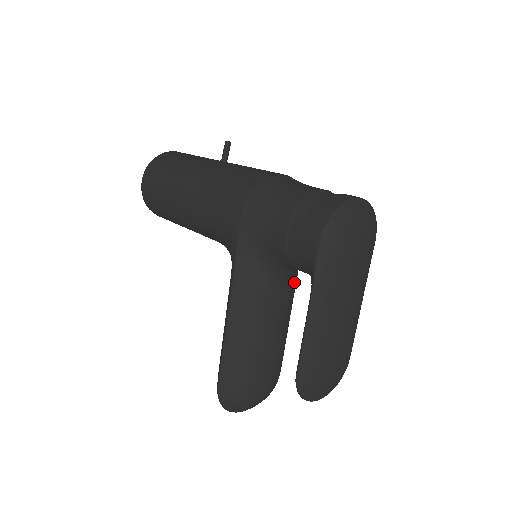
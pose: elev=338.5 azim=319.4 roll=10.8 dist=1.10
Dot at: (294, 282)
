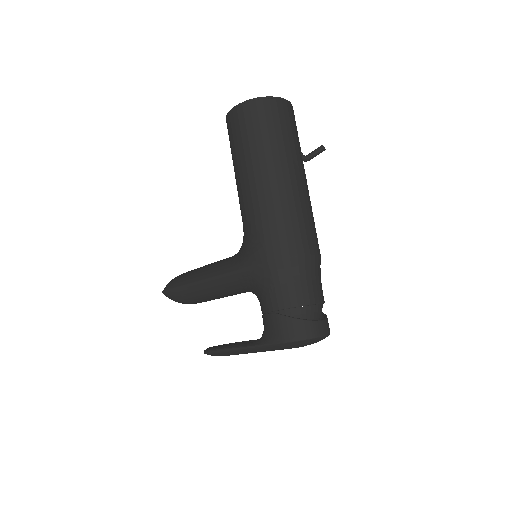
Dot at: occluded
